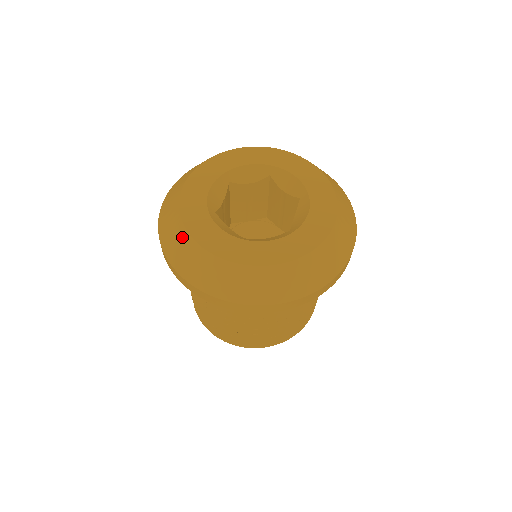
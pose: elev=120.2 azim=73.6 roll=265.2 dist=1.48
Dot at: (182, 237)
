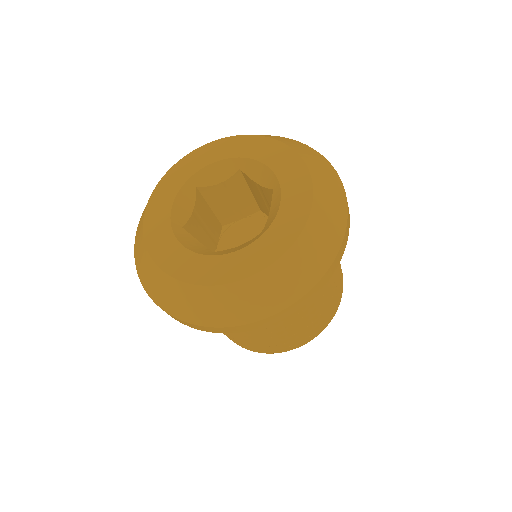
Dot at: (148, 263)
